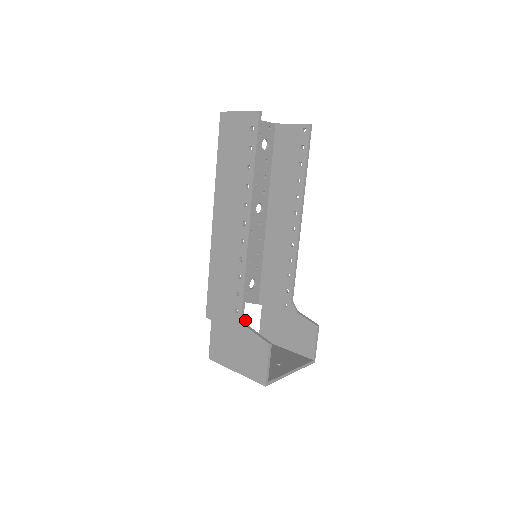
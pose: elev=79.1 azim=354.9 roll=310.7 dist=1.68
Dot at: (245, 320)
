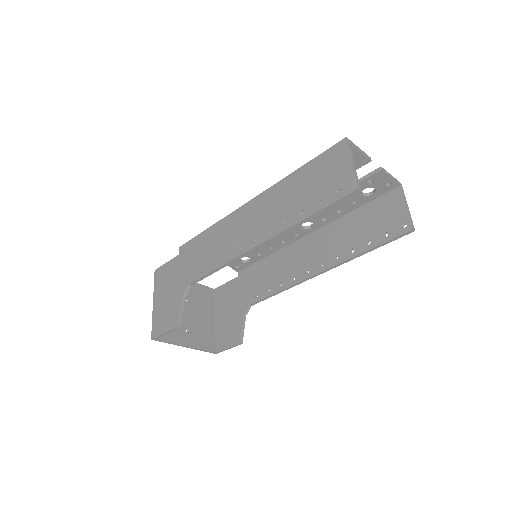
Dot at: (188, 290)
